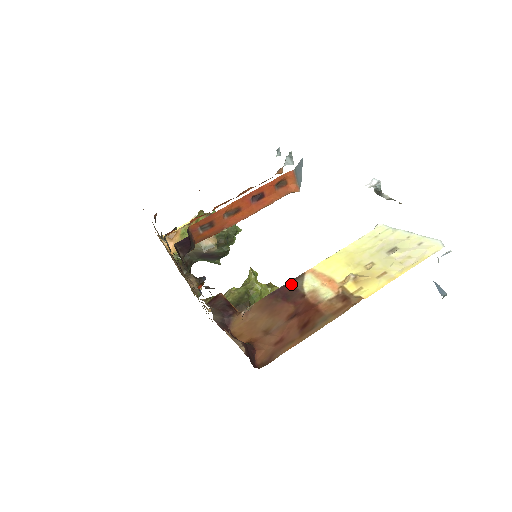
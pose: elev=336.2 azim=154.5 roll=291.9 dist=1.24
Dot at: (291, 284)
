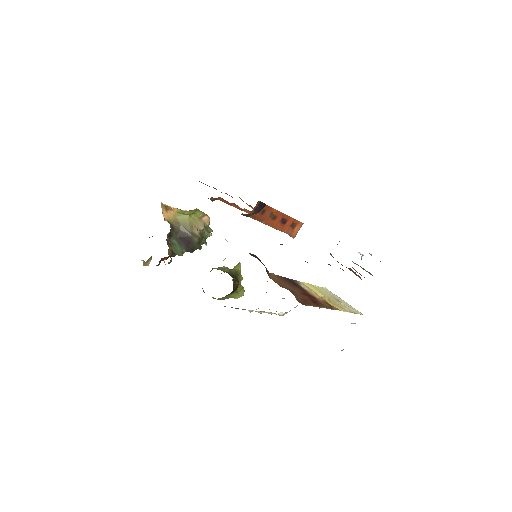
Dot at: (293, 280)
